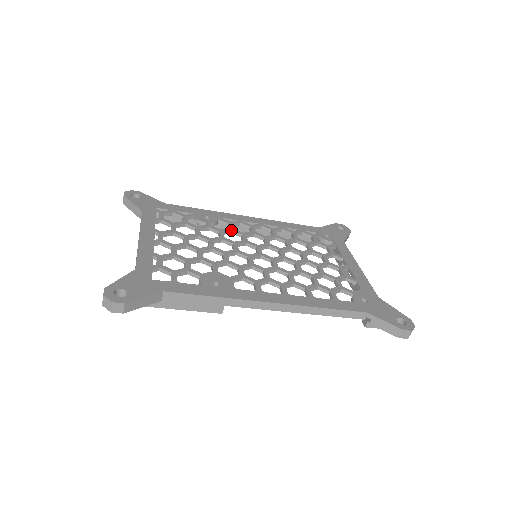
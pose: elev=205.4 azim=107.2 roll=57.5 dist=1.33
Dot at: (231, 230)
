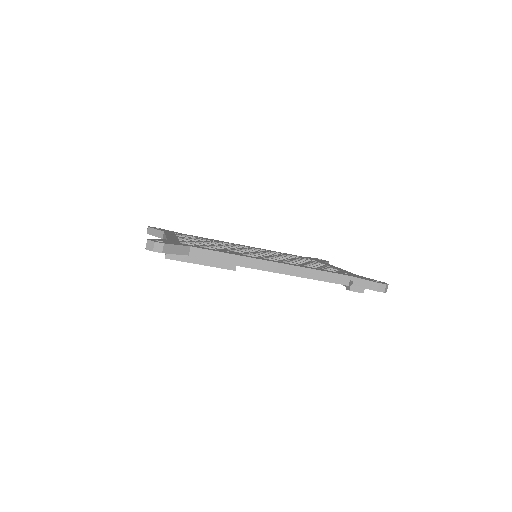
Dot at: (234, 245)
